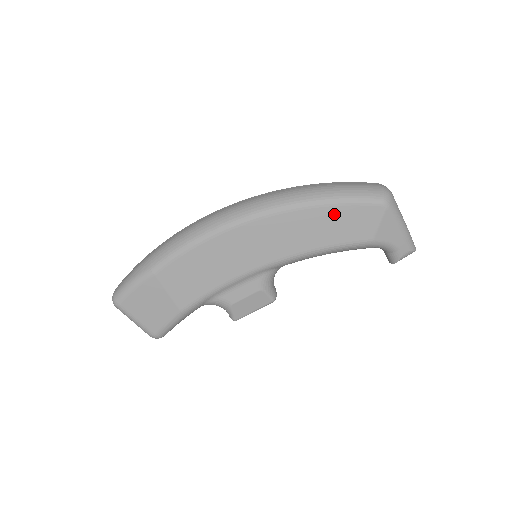
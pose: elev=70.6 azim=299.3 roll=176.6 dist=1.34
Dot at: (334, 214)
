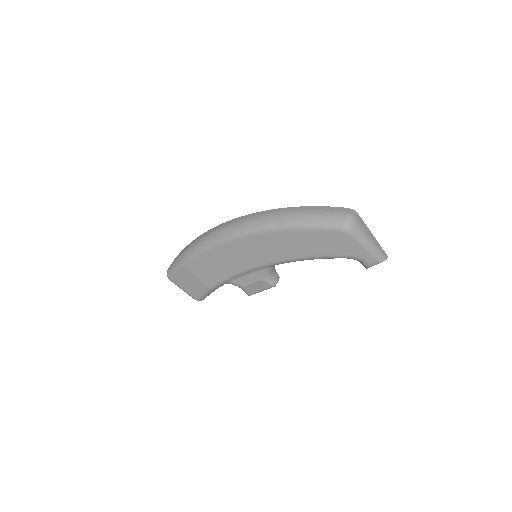
Dot at: (305, 236)
